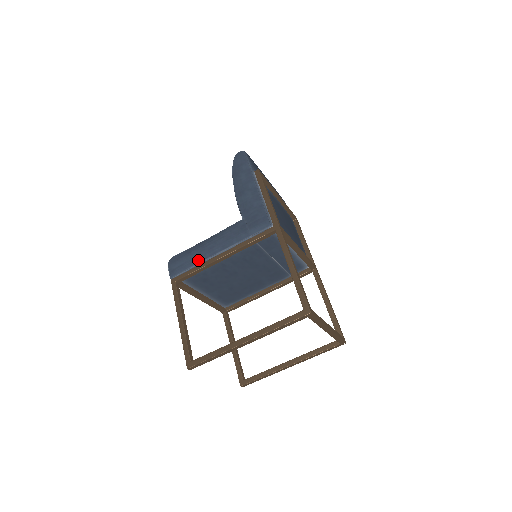
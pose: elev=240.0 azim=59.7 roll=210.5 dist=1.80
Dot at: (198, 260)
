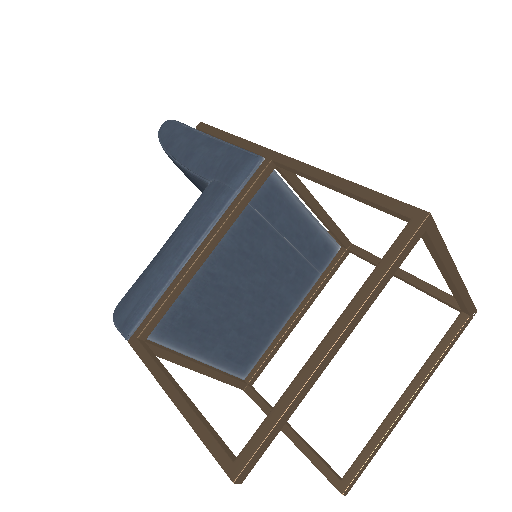
Dot at: (163, 279)
